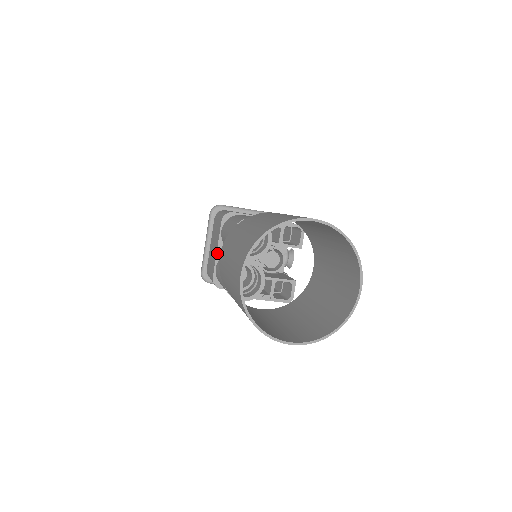
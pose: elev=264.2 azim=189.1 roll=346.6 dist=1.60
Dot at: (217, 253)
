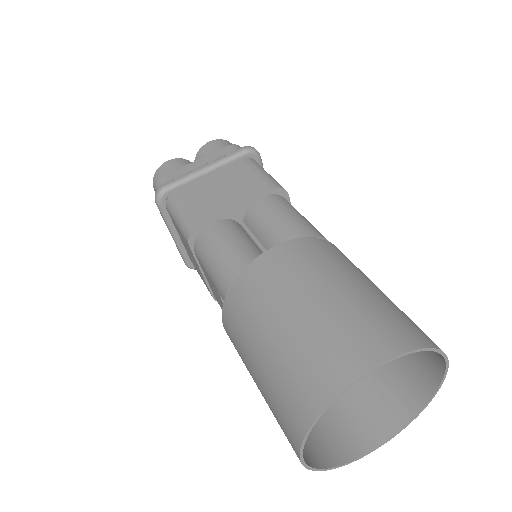
Dot at: (232, 210)
